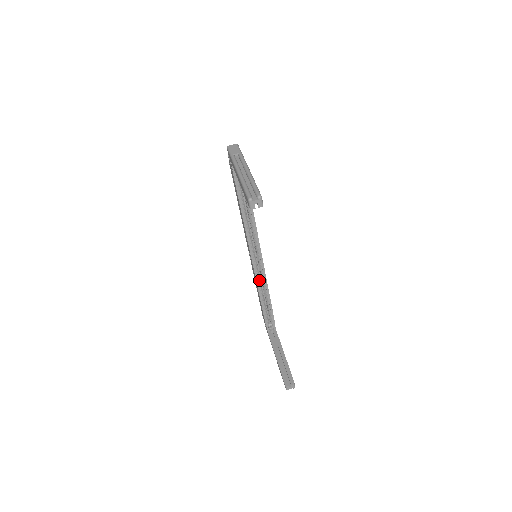
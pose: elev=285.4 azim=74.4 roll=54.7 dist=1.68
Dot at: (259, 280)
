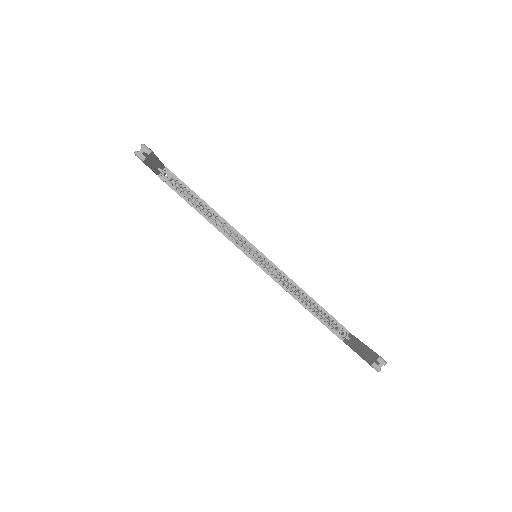
Dot at: (280, 281)
